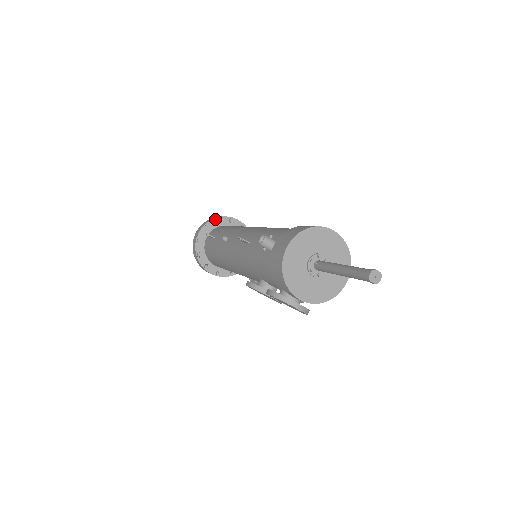
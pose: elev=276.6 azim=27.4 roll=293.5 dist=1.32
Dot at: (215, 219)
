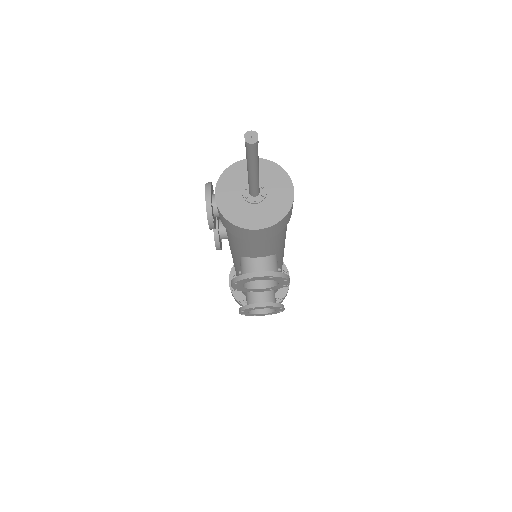
Dot at: occluded
